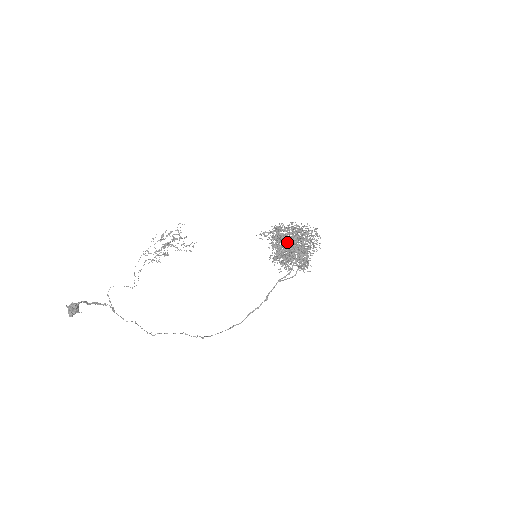
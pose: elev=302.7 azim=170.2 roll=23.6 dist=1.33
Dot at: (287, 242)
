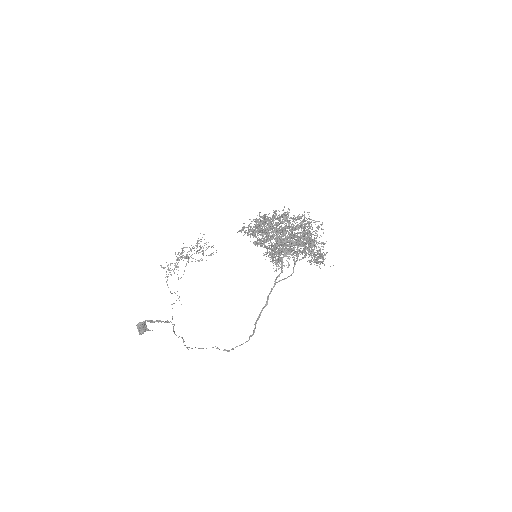
Dot at: occluded
